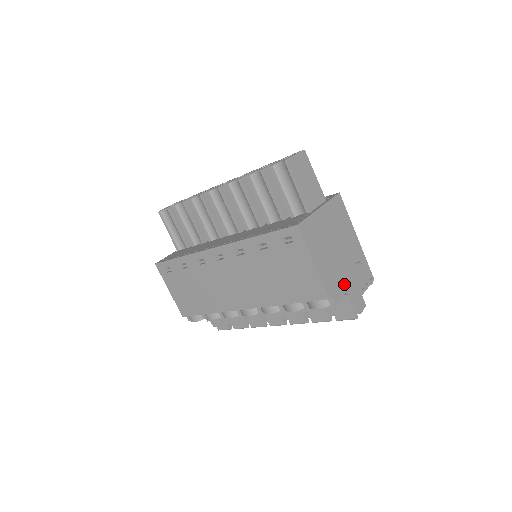
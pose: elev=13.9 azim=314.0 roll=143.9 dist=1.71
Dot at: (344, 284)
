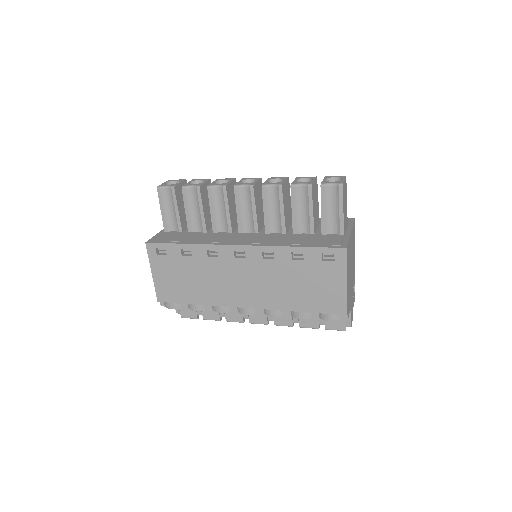
Dot at: (350, 301)
